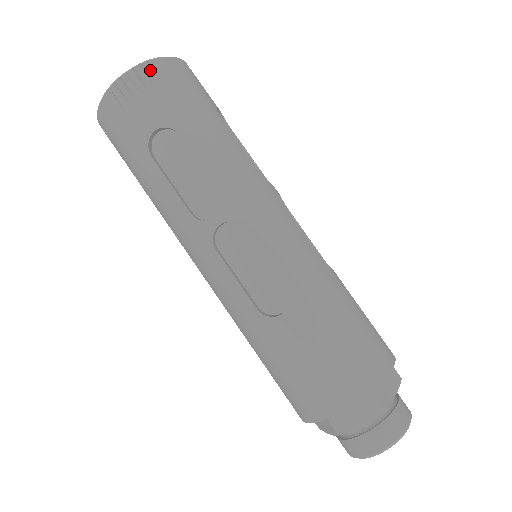
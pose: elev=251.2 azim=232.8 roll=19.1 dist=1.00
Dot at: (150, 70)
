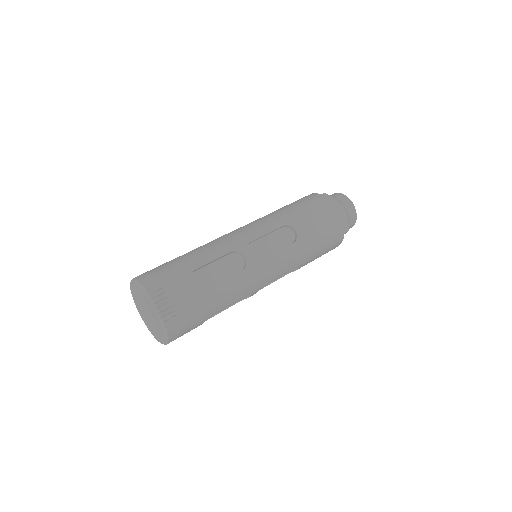
Dot at: (173, 334)
